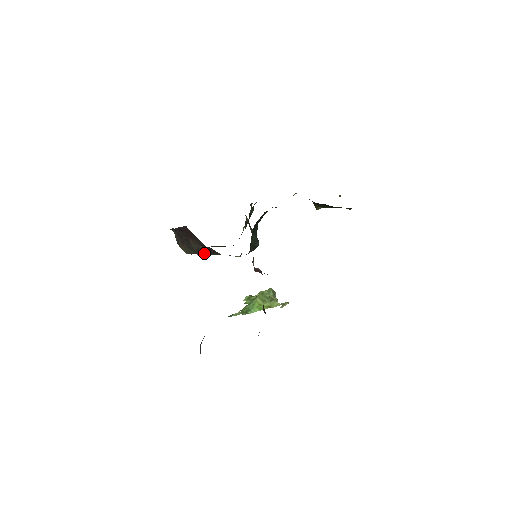
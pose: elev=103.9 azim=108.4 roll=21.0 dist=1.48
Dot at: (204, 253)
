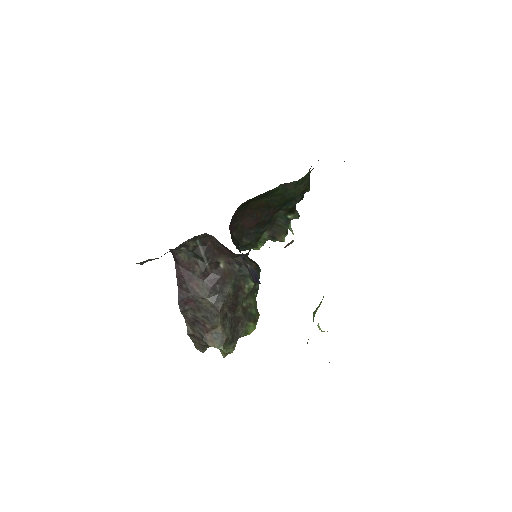
Dot at: (219, 297)
